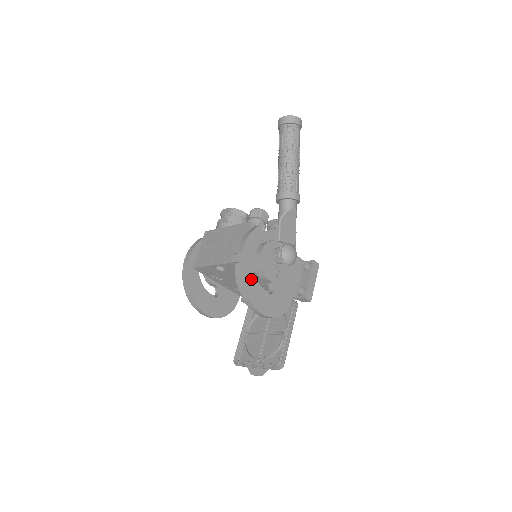
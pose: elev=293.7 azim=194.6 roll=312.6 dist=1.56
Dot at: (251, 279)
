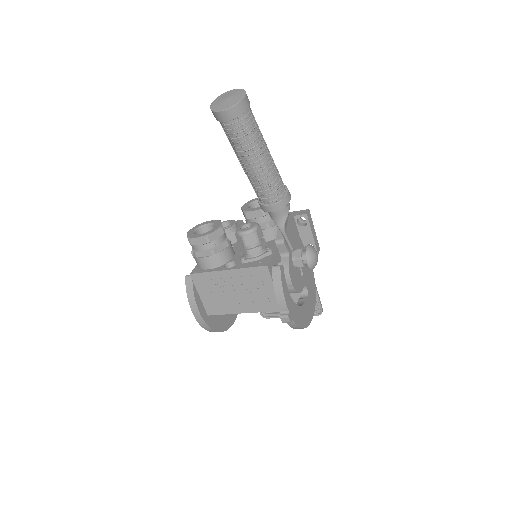
Dot at: (300, 313)
